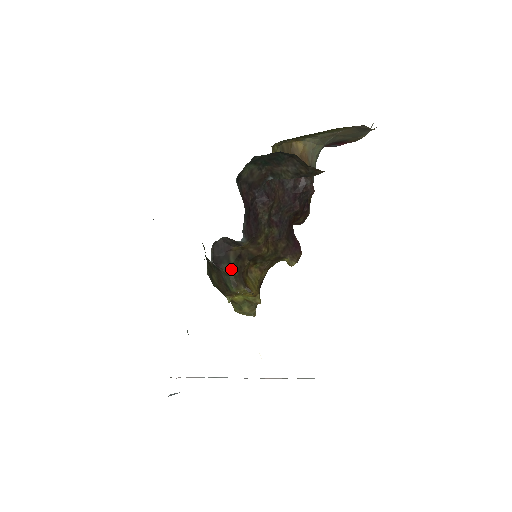
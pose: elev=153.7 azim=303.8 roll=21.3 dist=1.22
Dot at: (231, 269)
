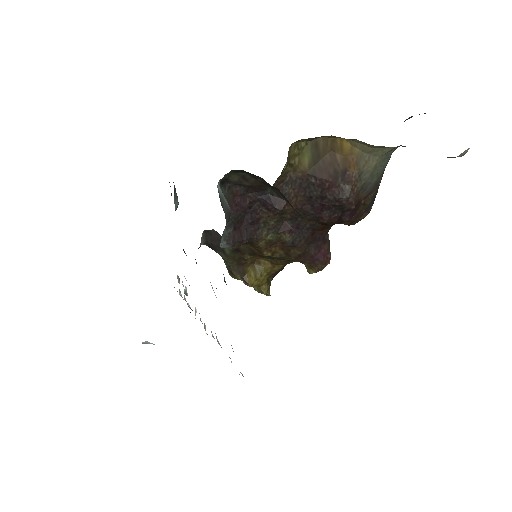
Dot at: (227, 258)
